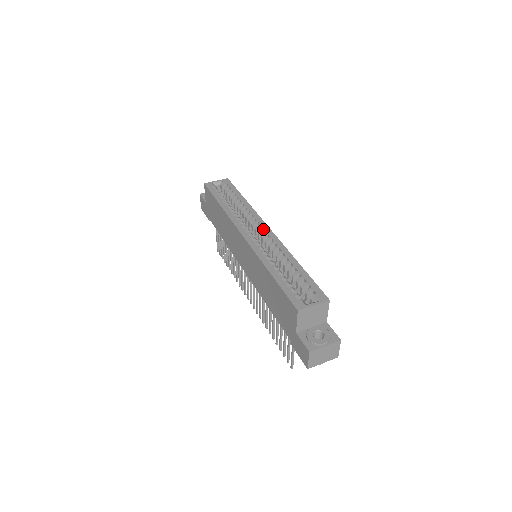
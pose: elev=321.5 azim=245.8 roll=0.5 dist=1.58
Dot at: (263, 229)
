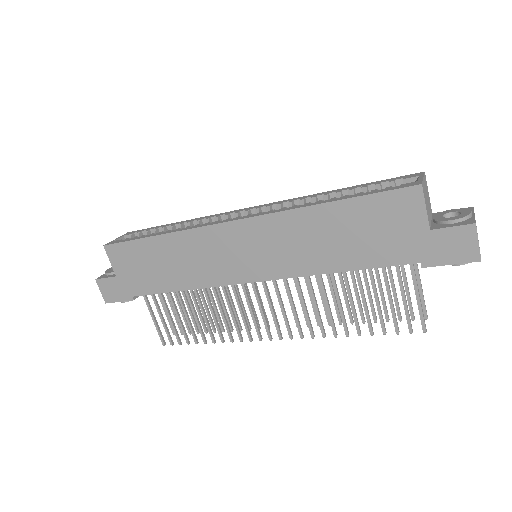
Dot at: (247, 209)
